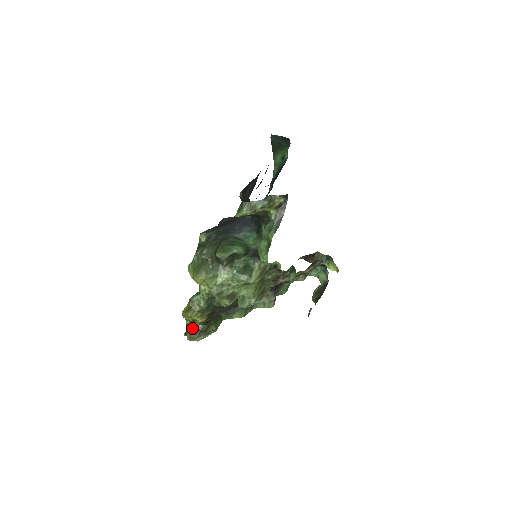
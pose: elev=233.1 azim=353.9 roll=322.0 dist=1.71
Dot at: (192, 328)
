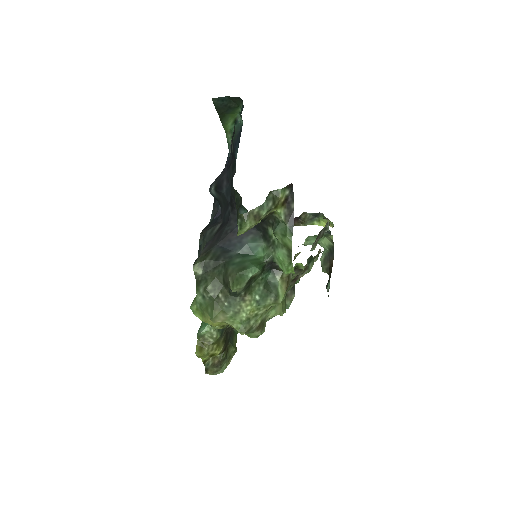
Dot at: (211, 362)
